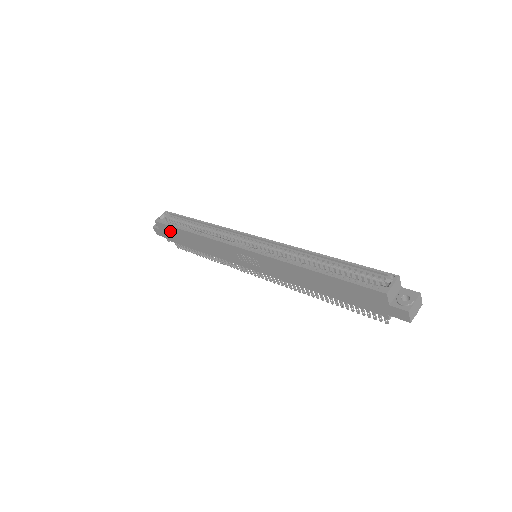
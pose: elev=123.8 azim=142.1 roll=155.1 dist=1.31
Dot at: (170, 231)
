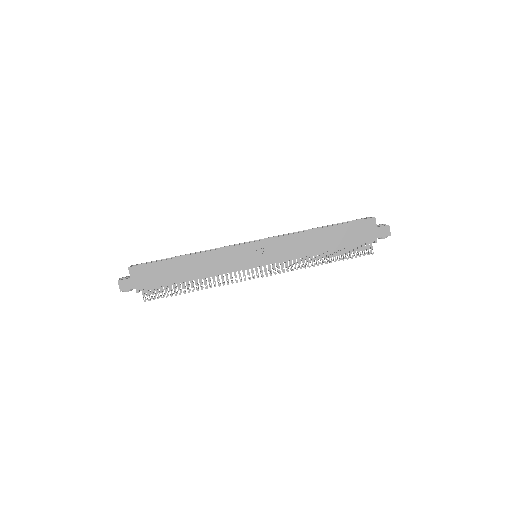
Dot at: (150, 271)
